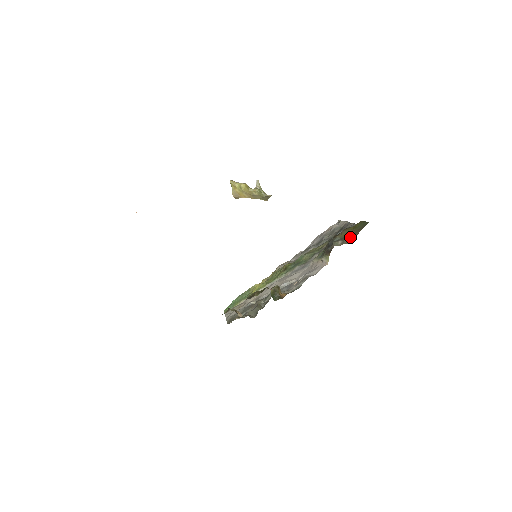
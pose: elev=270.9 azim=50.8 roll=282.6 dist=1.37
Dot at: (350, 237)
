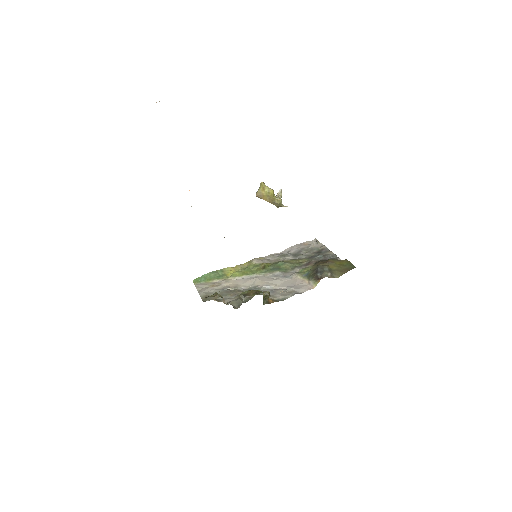
Dot at: (337, 272)
